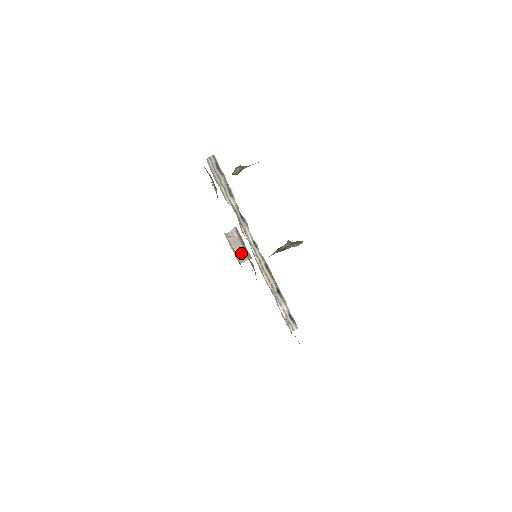
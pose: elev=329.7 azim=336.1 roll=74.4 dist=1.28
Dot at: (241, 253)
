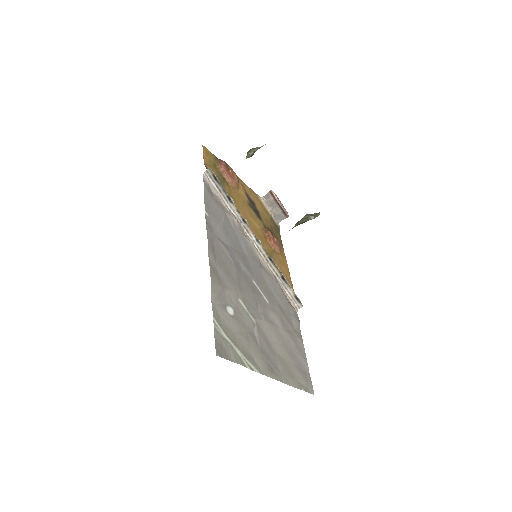
Dot at: (279, 213)
